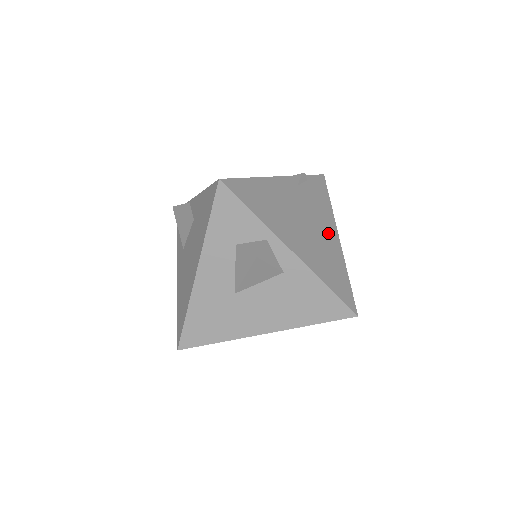
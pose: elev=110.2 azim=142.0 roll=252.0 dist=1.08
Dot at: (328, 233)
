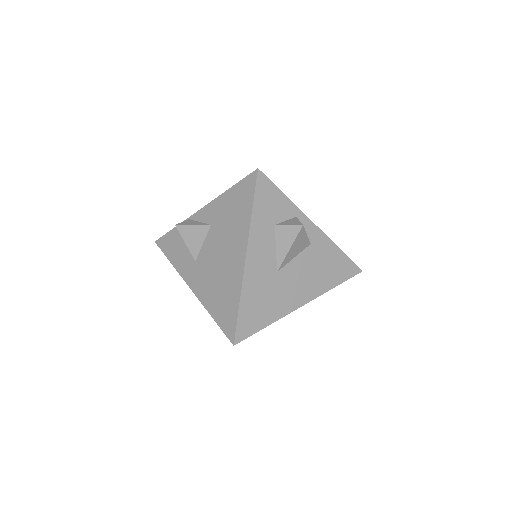
Dot at: occluded
